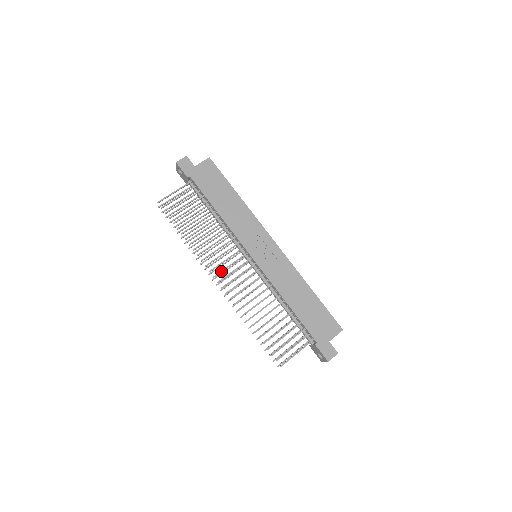
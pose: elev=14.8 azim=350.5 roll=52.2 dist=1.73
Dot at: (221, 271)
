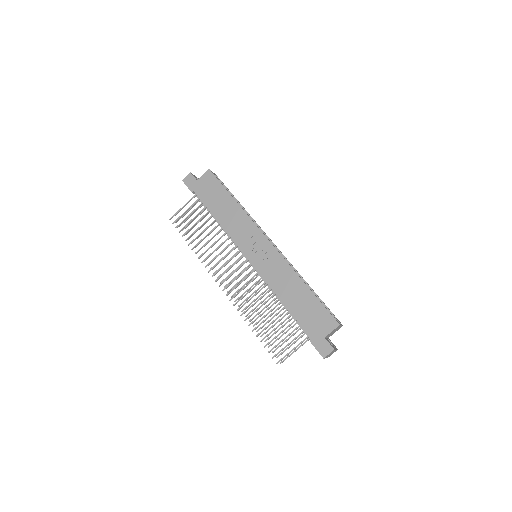
Dot at: (222, 275)
